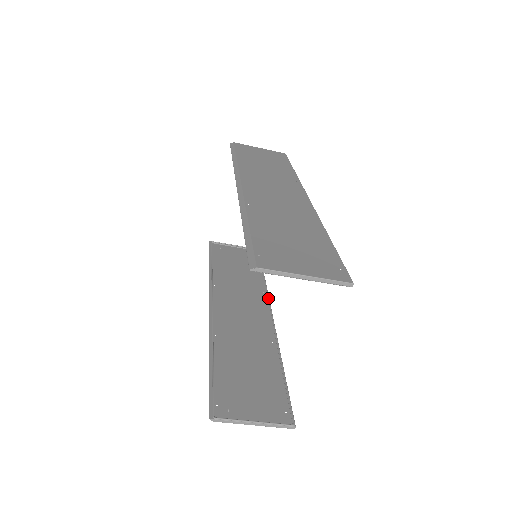
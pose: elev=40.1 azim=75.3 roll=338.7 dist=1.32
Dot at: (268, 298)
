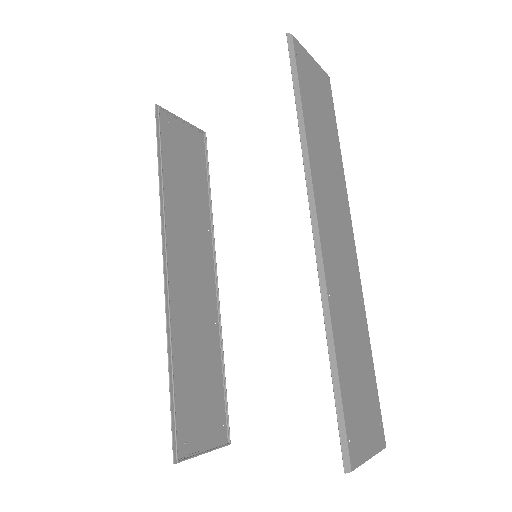
Dot at: occluded
